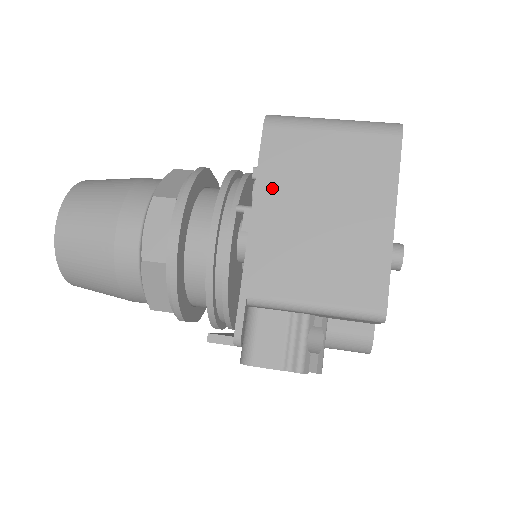
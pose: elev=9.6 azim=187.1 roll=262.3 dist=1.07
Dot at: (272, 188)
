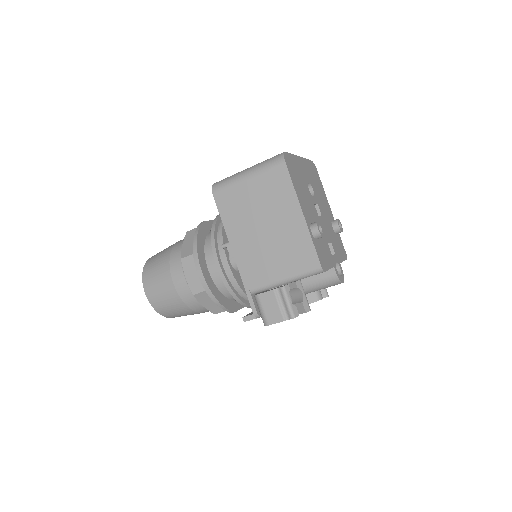
Dot at: (234, 227)
